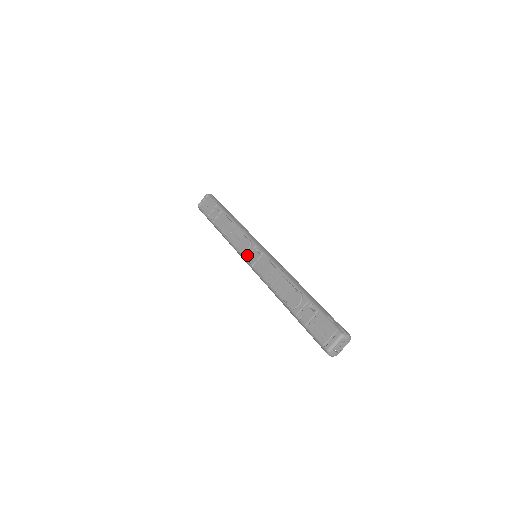
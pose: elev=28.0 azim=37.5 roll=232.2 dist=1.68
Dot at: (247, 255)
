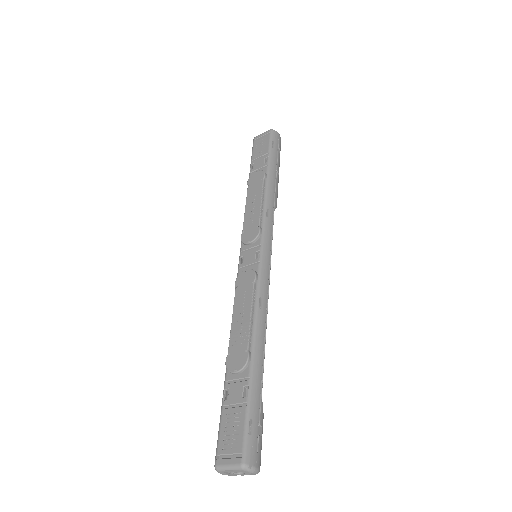
Dot at: (245, 248)
